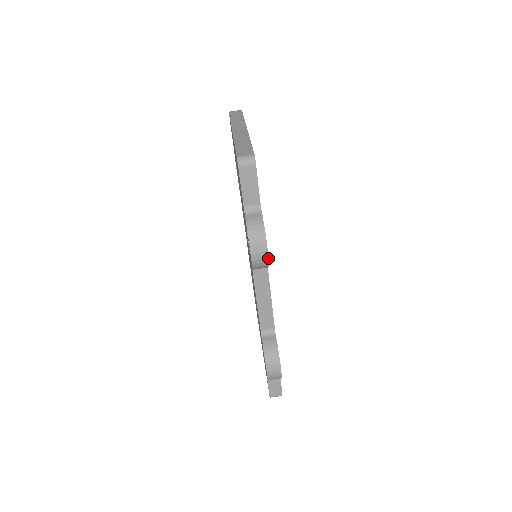
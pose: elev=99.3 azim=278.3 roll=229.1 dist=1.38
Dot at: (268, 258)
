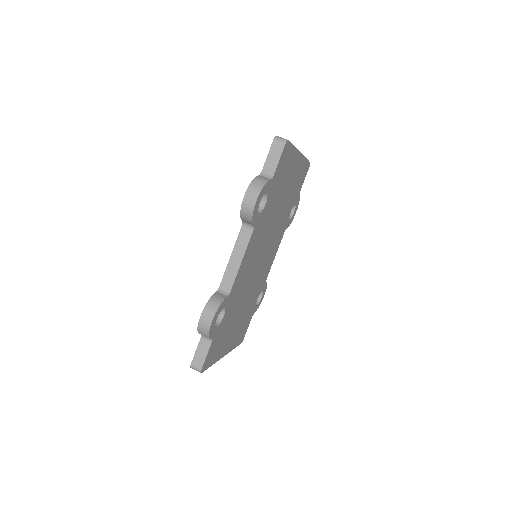
Dot at: (254, 206)
